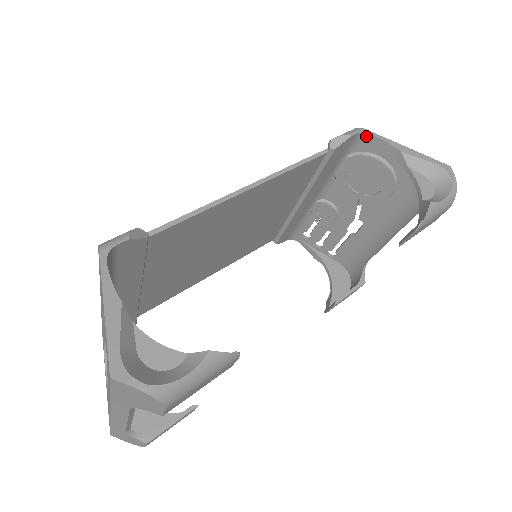
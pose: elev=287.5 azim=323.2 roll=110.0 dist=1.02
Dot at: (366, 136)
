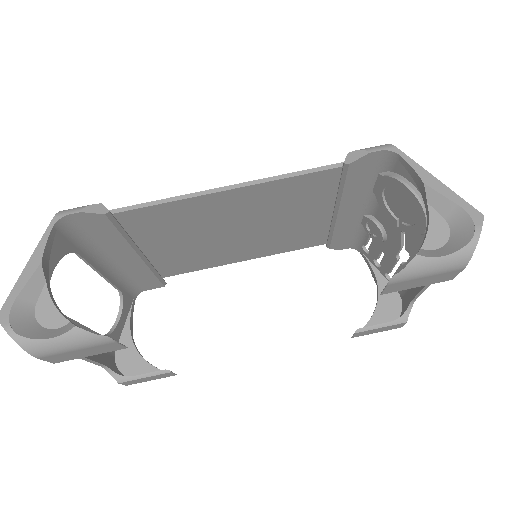
Dot at: (394, 155)
